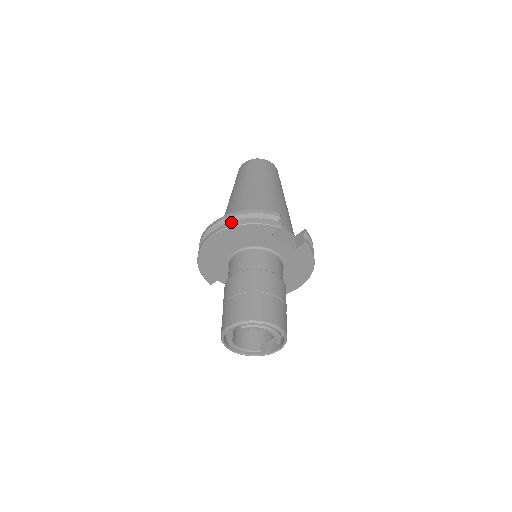
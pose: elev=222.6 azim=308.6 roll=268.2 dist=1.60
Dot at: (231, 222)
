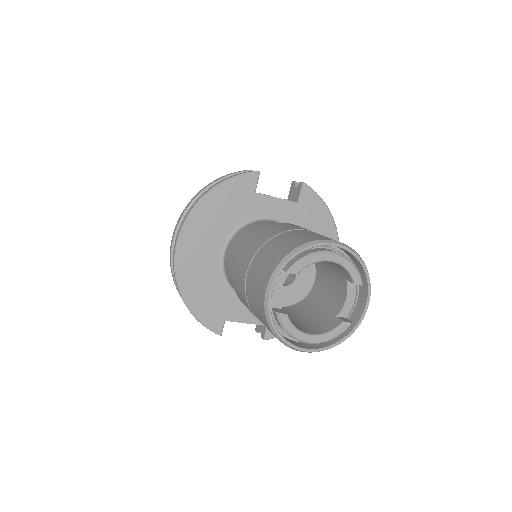
Dot at: occluded
